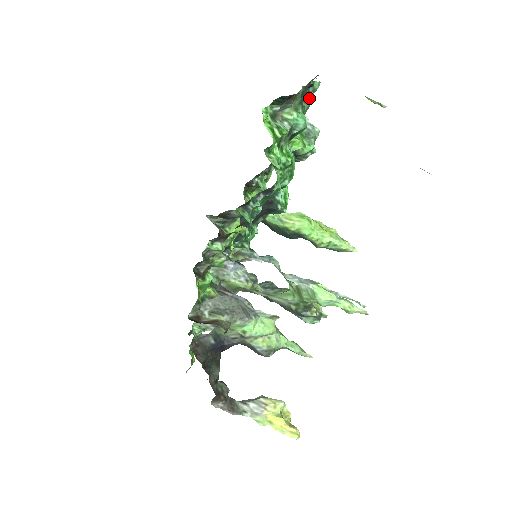
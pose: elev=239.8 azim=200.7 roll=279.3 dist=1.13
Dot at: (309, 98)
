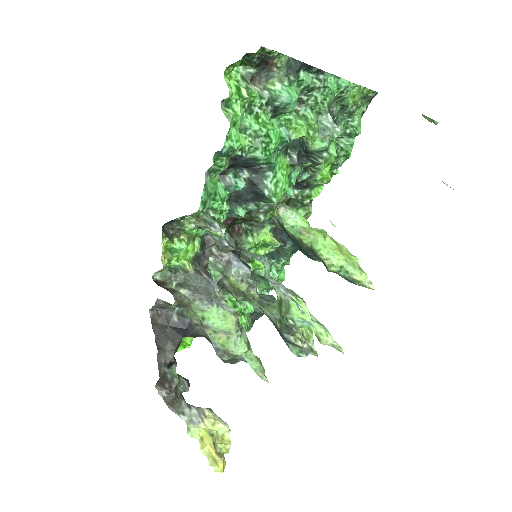
Dot at: (319, 86)
